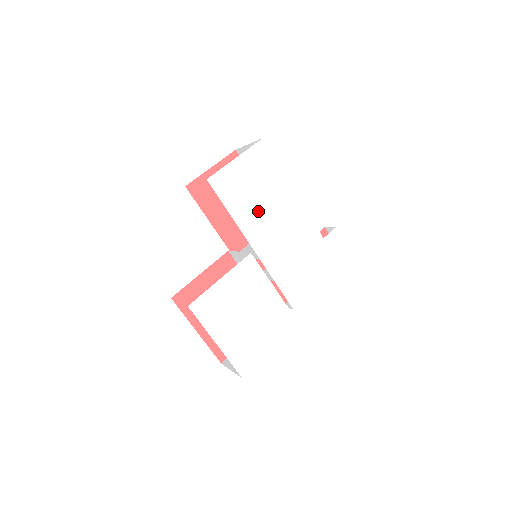
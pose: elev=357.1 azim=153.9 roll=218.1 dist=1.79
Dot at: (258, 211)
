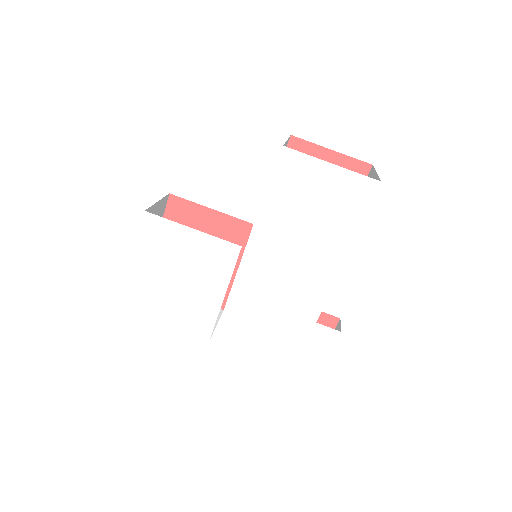
Dot at: (292, 228)
